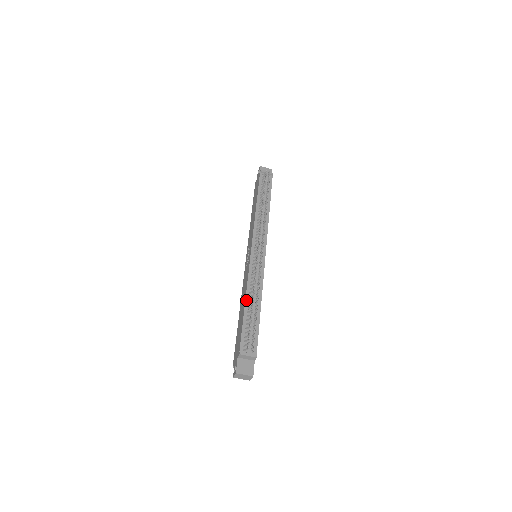
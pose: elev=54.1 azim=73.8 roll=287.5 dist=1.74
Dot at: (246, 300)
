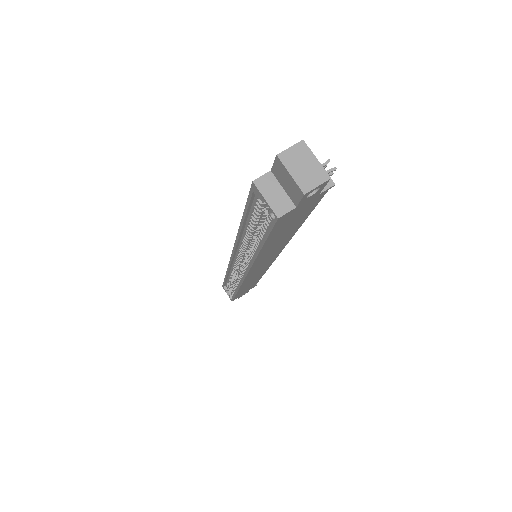
Dot at: occluded
